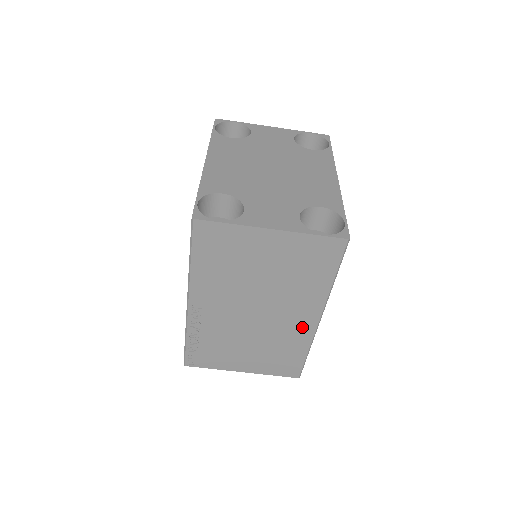
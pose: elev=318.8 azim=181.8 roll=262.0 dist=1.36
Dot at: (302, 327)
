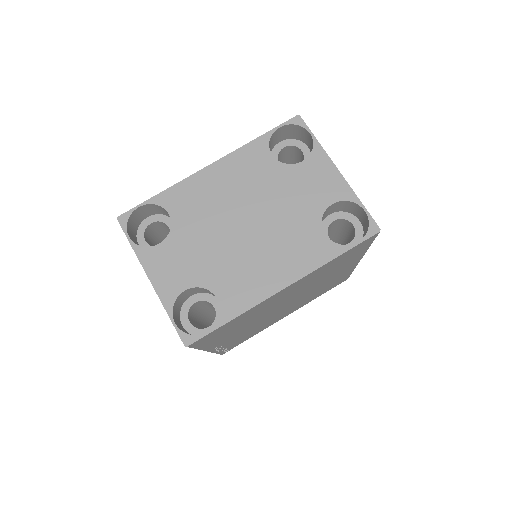
Dot at: occluded
